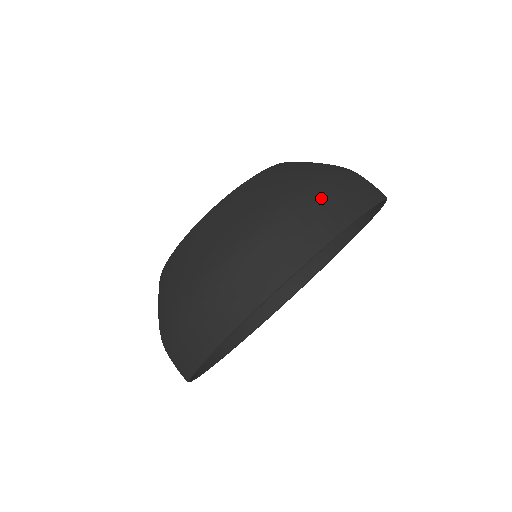
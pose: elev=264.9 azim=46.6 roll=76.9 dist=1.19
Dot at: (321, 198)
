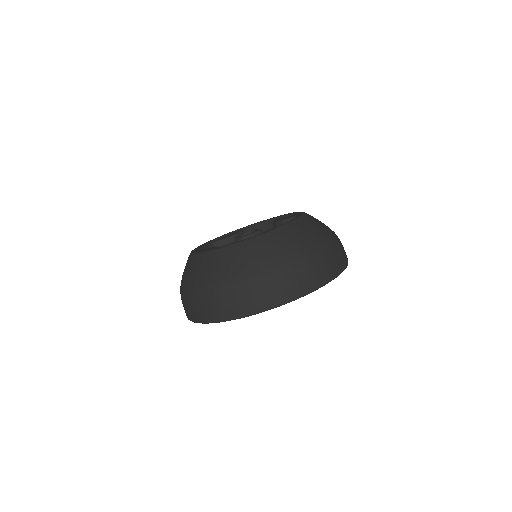
Dot at: (293, 275)
